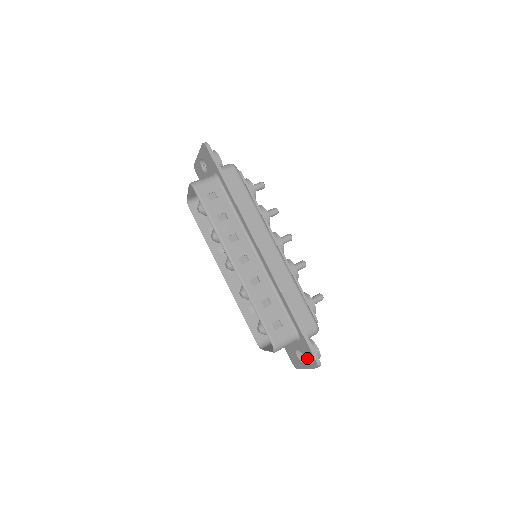
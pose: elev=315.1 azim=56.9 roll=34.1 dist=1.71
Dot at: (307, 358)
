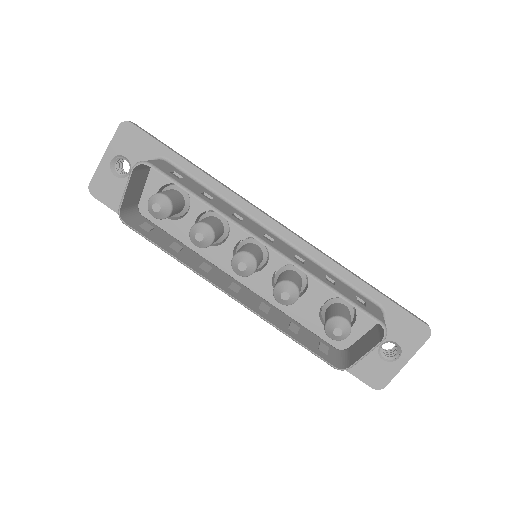
Dot at: (406, 339)
